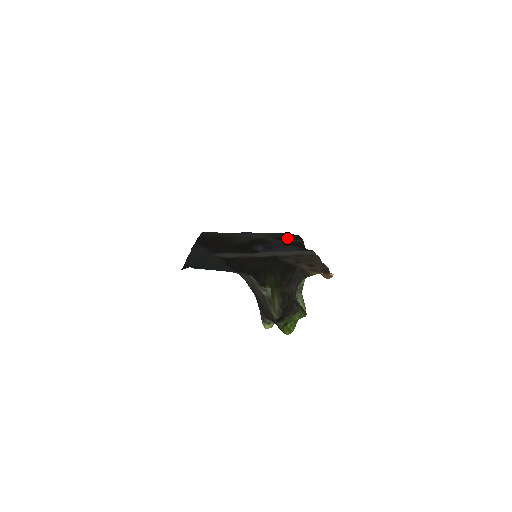
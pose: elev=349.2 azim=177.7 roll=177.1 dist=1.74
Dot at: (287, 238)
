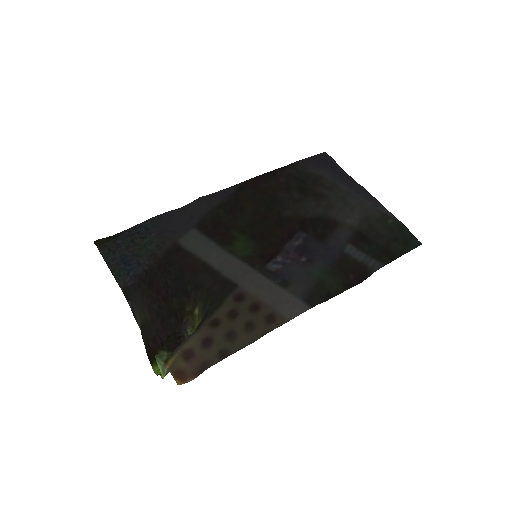
Dot at: (377, 245)
